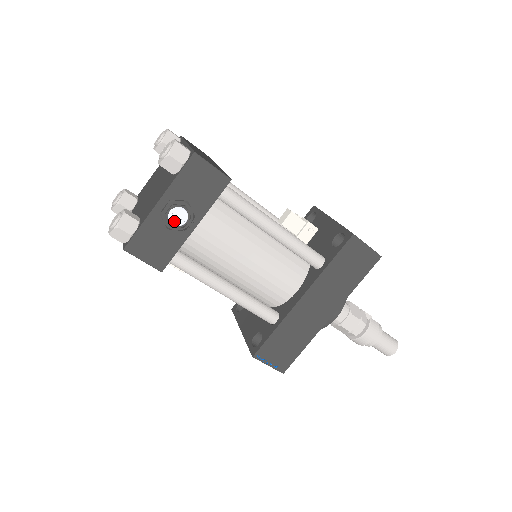
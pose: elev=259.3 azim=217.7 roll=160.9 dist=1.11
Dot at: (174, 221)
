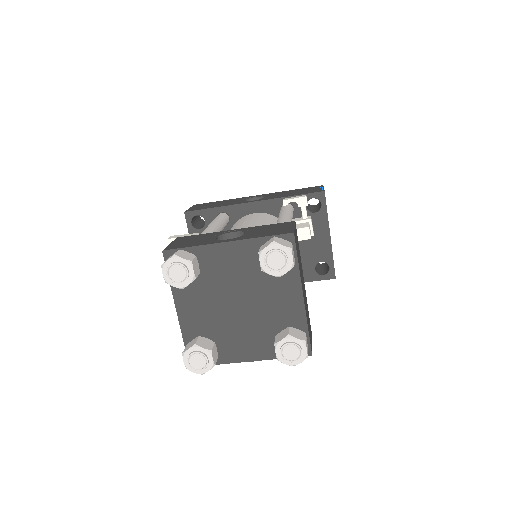
Dot at: occluded
